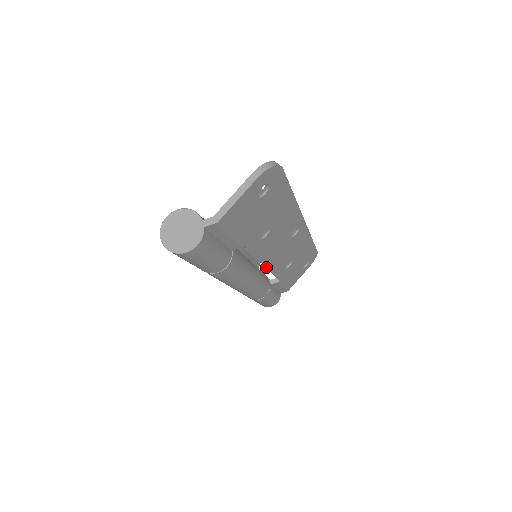
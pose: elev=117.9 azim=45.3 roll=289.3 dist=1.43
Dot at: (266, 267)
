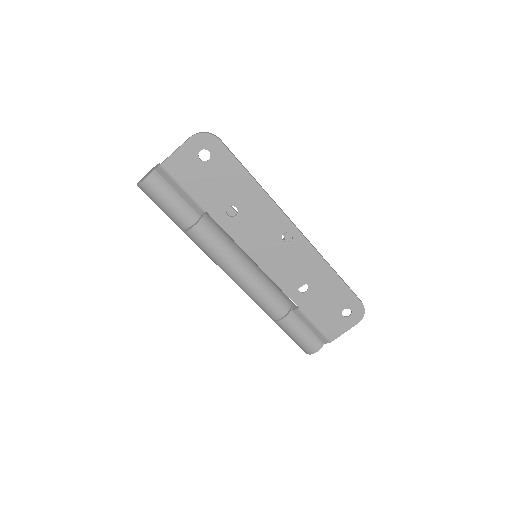
Dot at: occluded
